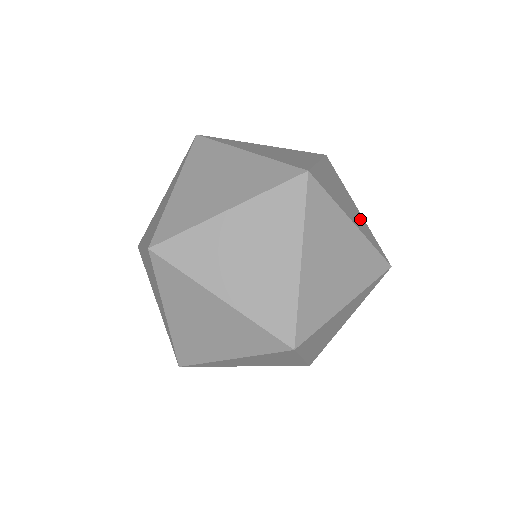
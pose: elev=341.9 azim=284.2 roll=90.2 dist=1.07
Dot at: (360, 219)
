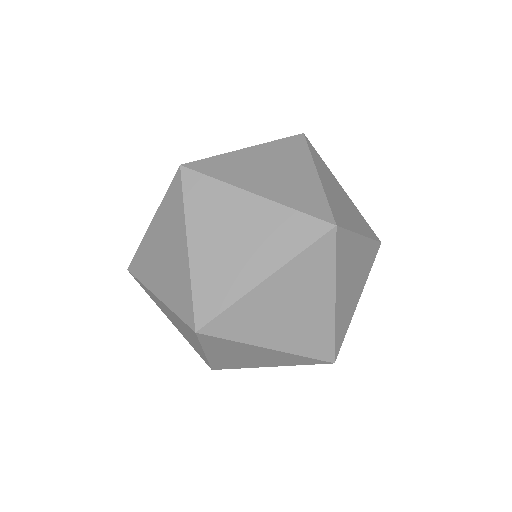
Dot at: (300, 185)
